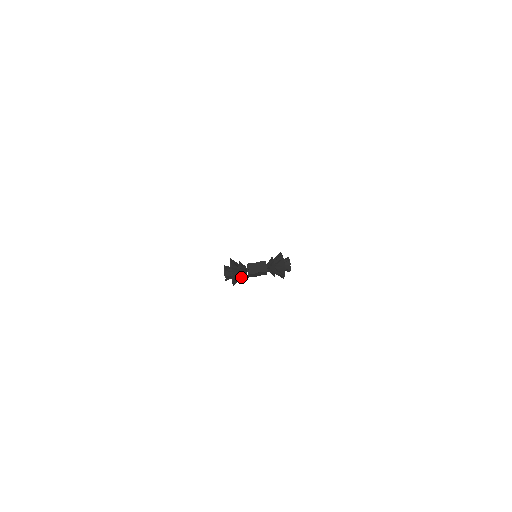
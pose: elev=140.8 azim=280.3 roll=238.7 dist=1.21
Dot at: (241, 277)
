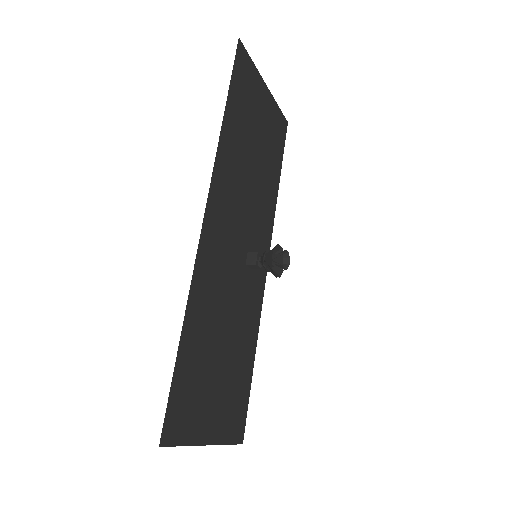
Dot at: occluded
